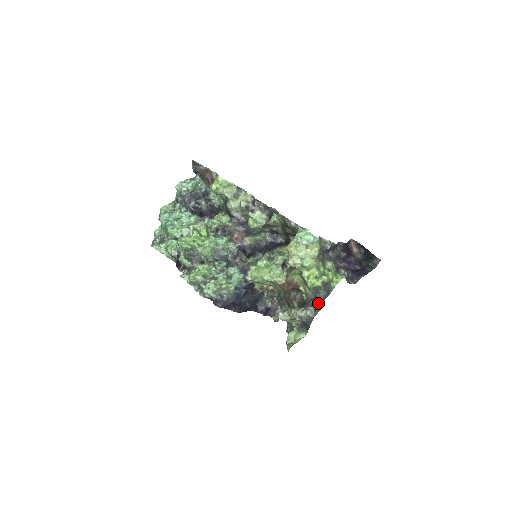
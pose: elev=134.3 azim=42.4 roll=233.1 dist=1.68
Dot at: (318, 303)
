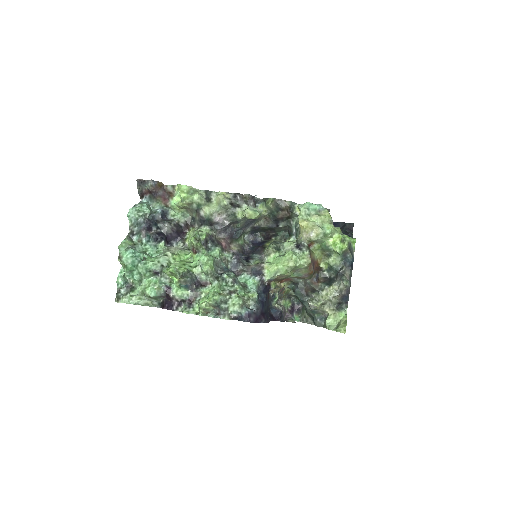
Dot at: (349, 269)
